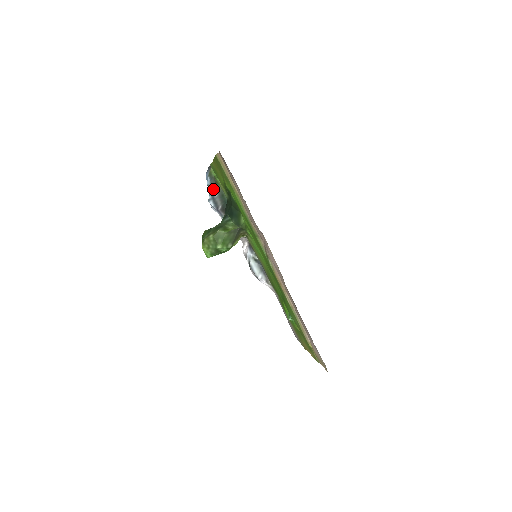
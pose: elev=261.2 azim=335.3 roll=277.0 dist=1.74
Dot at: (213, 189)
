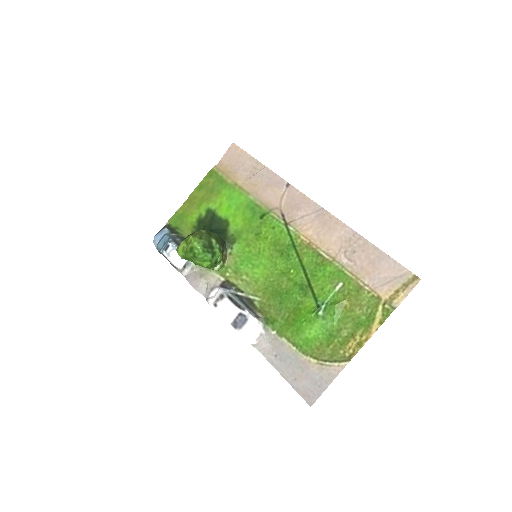
Dot at: (173, 235)
